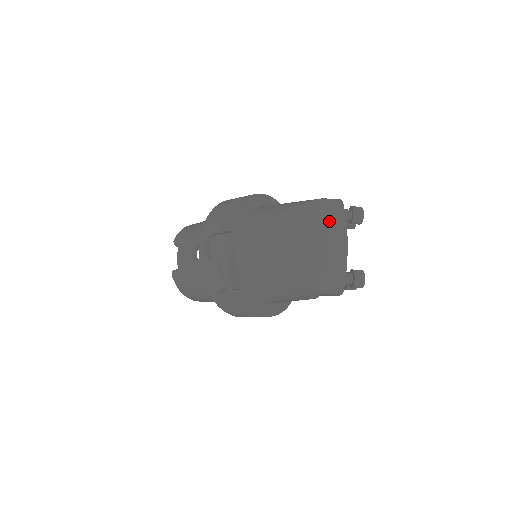
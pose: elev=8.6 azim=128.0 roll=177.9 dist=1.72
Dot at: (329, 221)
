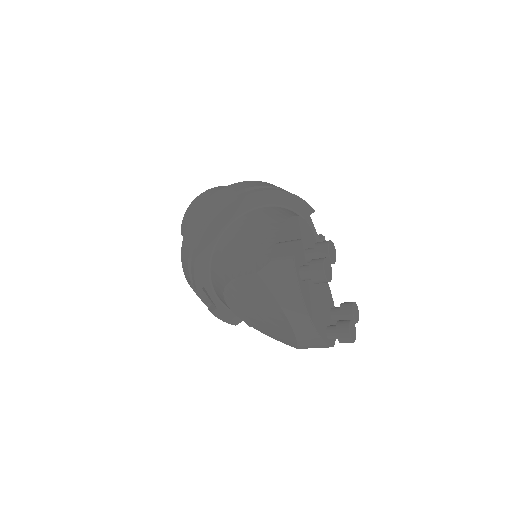
Dot at: (281, 301)
